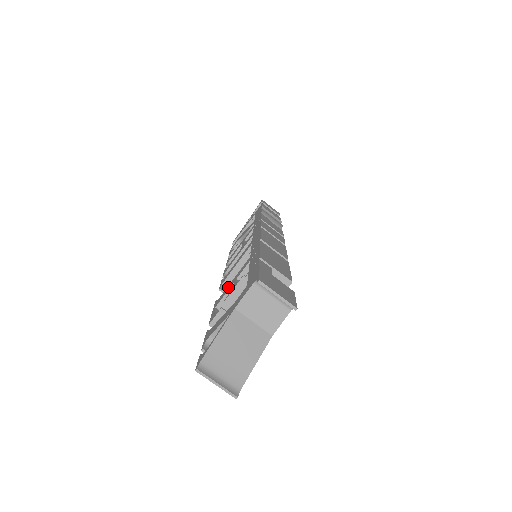
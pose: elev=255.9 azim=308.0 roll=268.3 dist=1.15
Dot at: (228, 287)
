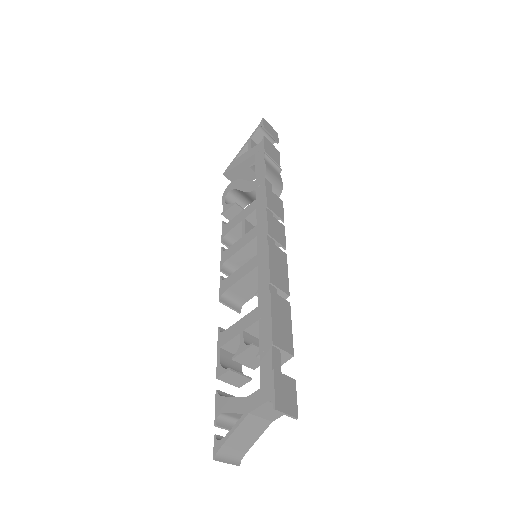
Dot at: (234, 330)
